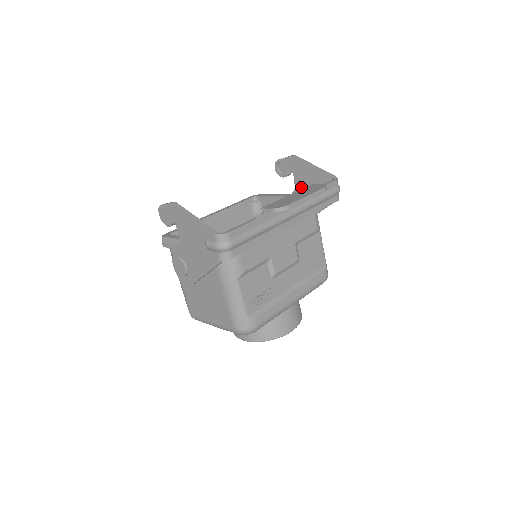
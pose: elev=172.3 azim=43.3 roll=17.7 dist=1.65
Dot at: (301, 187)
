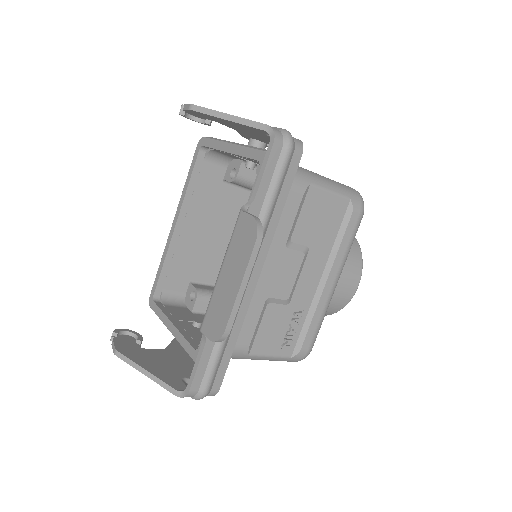
Dot at: (240, 131)
